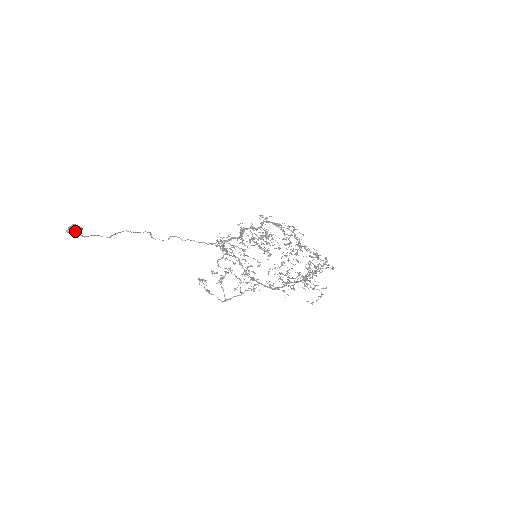
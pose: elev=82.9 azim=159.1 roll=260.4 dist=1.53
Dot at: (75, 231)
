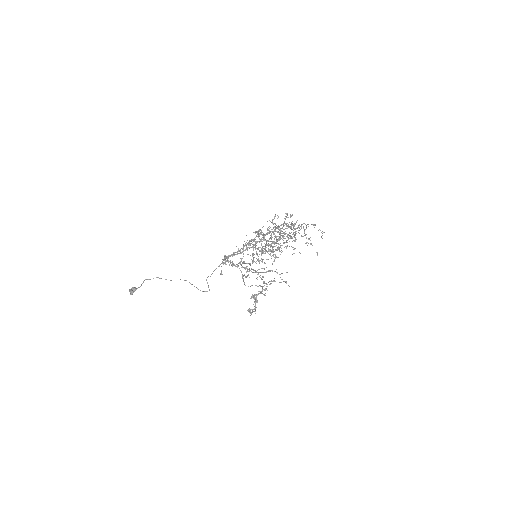
Dot at: (130, 289)
